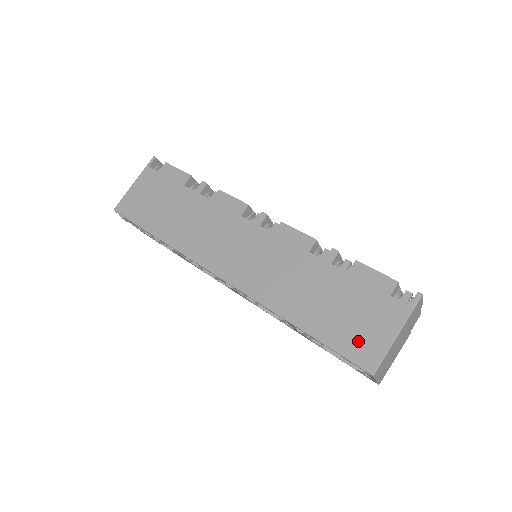
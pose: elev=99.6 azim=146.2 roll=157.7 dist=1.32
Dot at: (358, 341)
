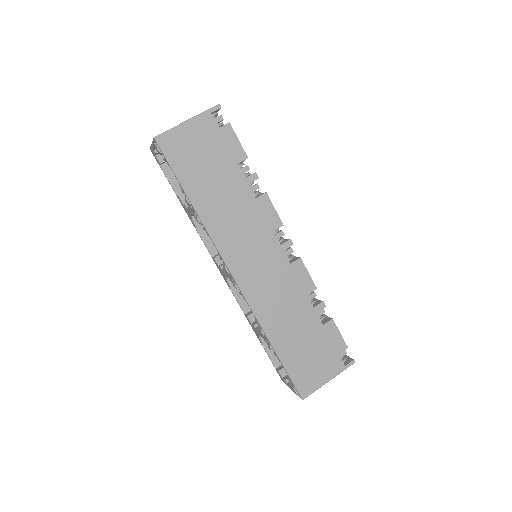
Dot at: (306, 375)
